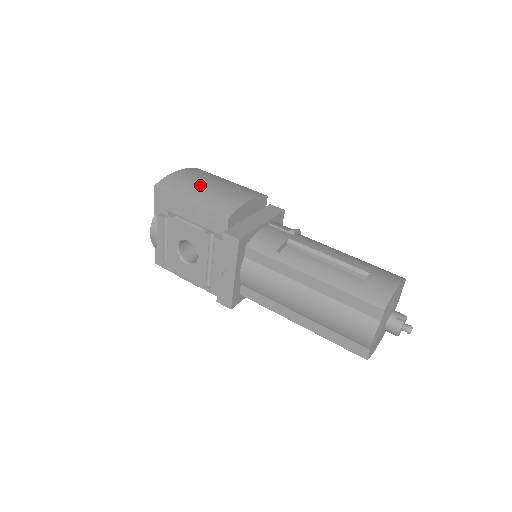
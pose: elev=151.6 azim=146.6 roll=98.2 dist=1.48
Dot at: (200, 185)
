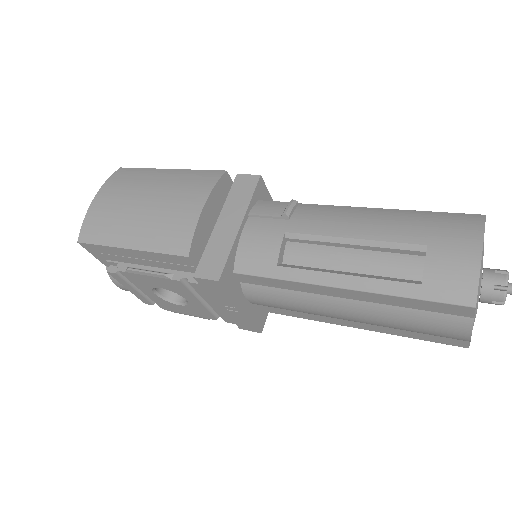
Dot at: (130, 212)
